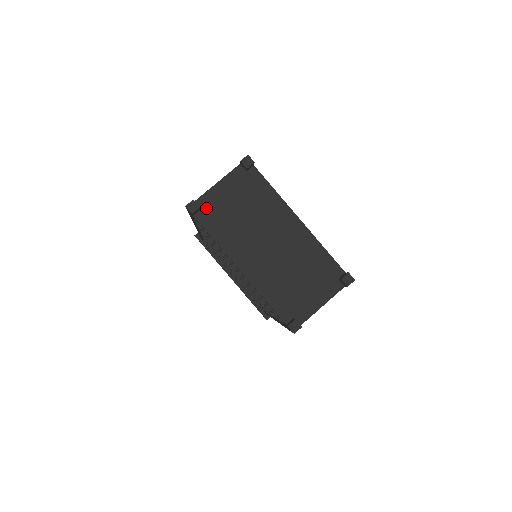
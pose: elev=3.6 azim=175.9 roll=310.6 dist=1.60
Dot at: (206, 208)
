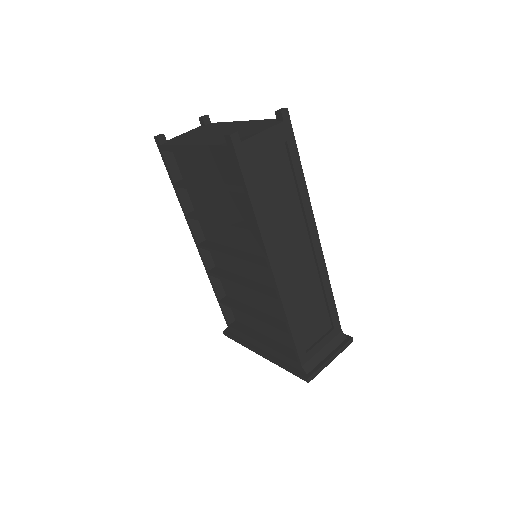
Dot at: (172, 141)
